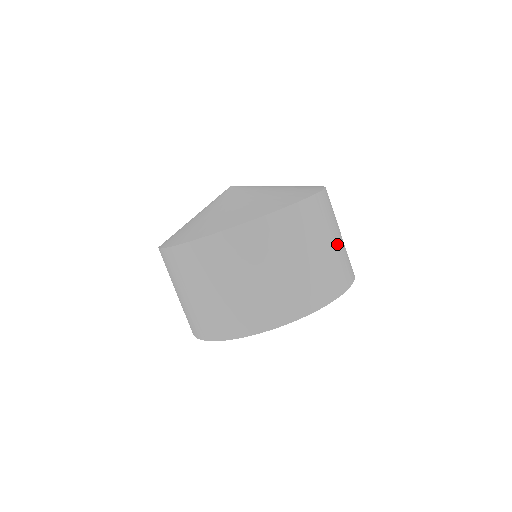
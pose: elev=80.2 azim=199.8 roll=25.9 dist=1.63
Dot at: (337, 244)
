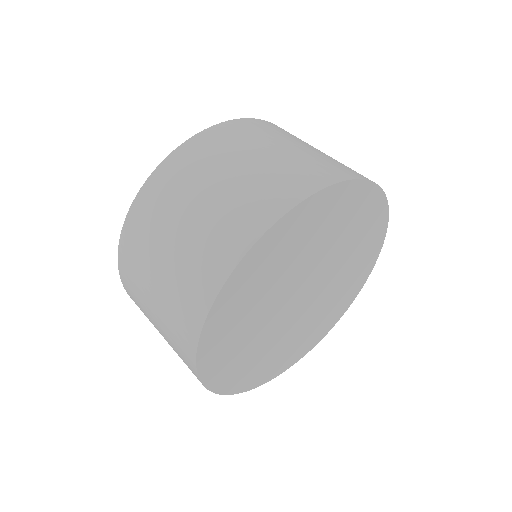
Dot at: occluded
